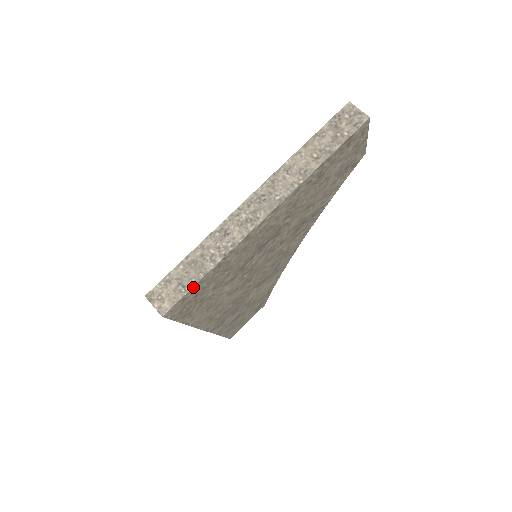
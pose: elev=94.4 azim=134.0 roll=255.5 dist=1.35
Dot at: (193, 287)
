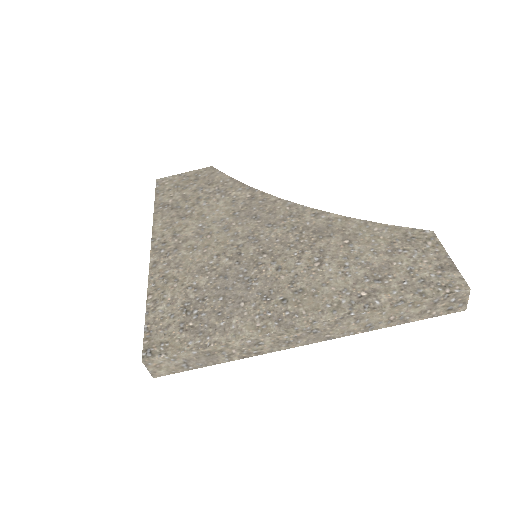
Dot at: (197, 367)
